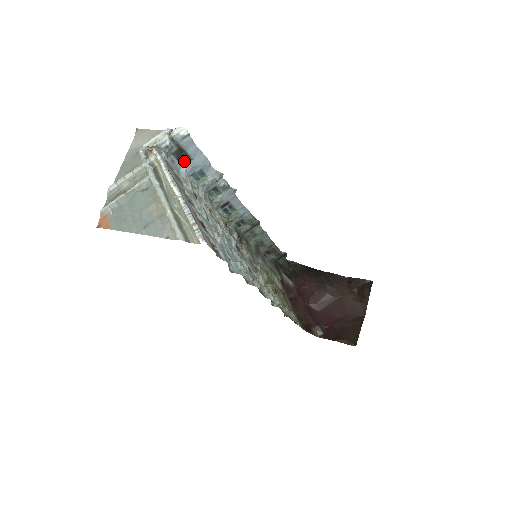
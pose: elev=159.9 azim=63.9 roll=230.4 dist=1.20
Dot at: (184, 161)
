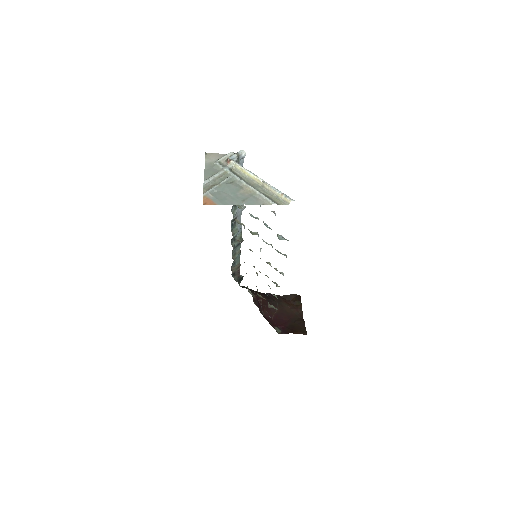
Dot at: occluded
